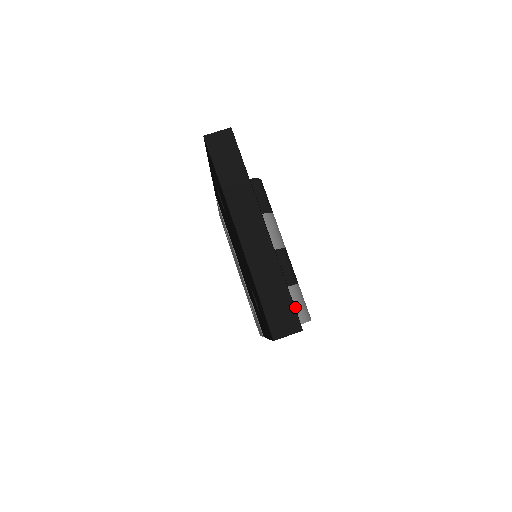
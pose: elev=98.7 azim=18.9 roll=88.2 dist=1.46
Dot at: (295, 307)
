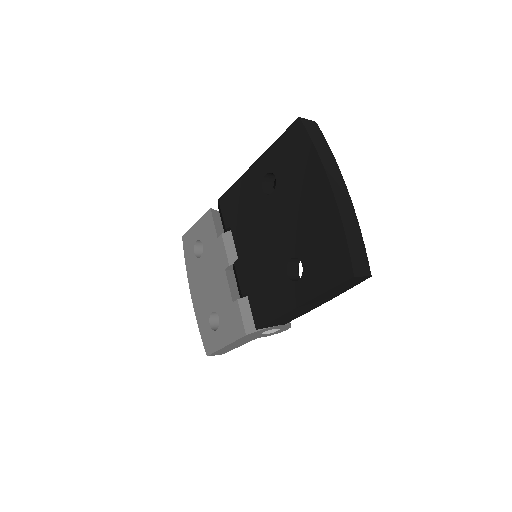
Dot at: occluded
